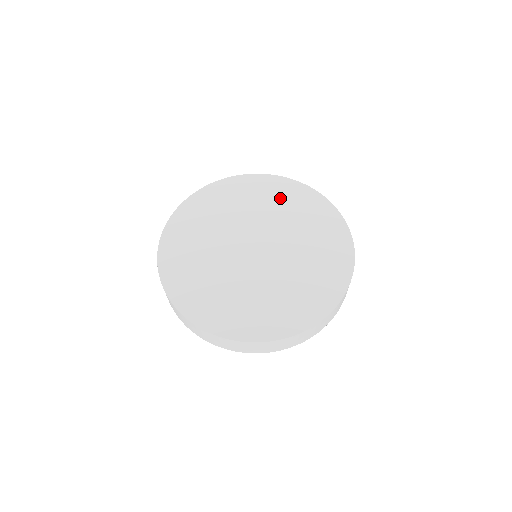
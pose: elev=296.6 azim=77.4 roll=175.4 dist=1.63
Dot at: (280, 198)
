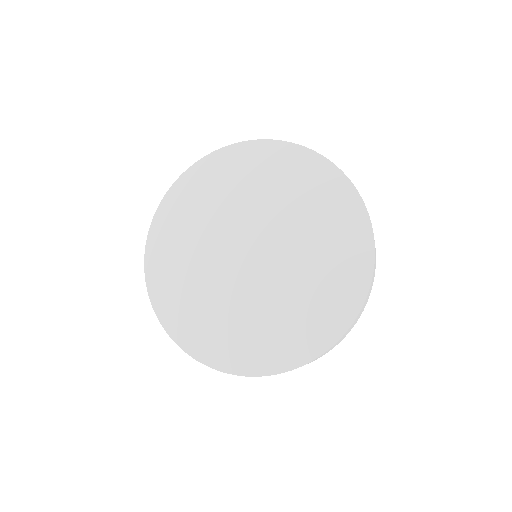
Dot at: (239, 176)
